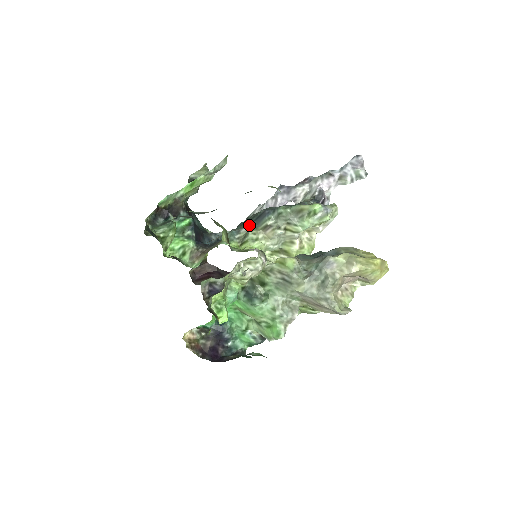
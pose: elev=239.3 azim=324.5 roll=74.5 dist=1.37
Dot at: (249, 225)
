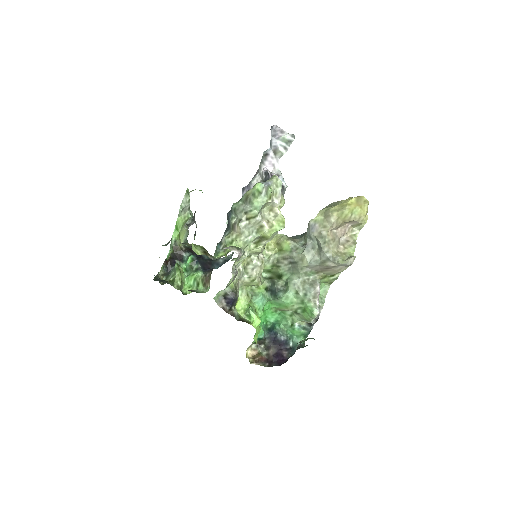
Dot at: (225, 233)
